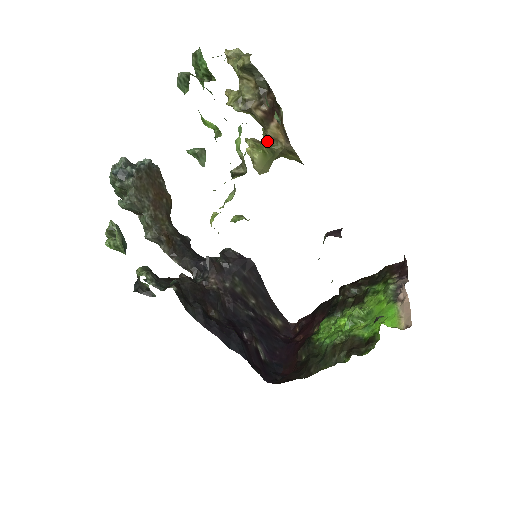
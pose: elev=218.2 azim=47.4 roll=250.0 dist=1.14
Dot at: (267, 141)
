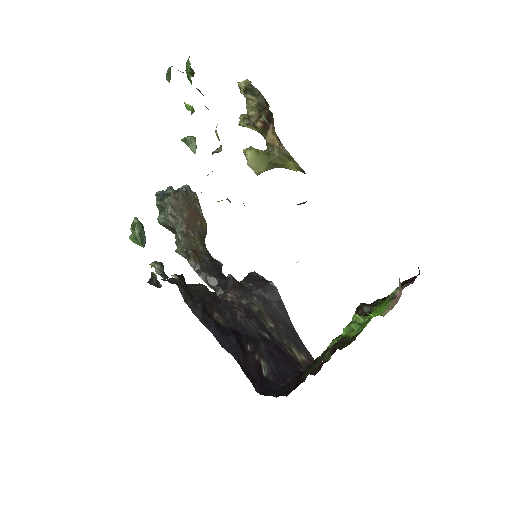
Dot at: (267, 148)
